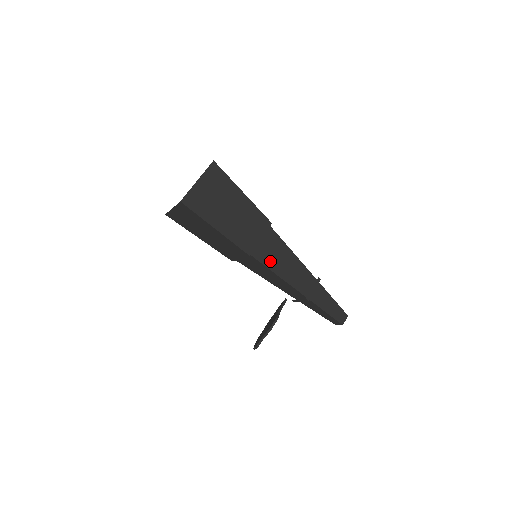
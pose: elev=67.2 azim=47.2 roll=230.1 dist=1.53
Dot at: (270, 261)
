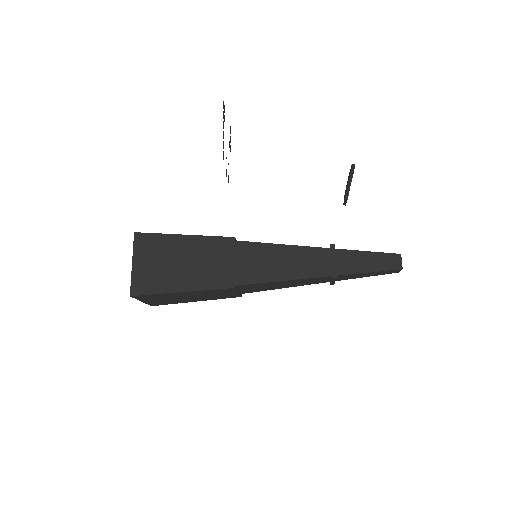
Dot at: (265, 289)
